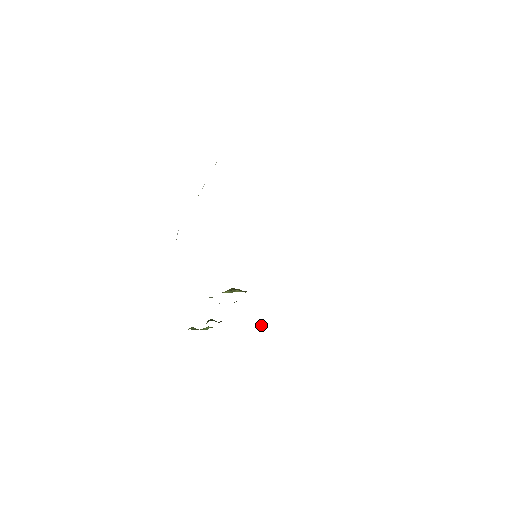
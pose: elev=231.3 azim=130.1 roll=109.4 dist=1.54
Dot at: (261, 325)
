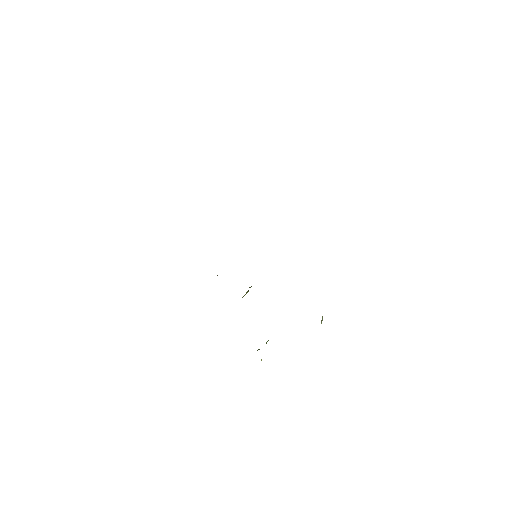
Dot at: (322, 319)
